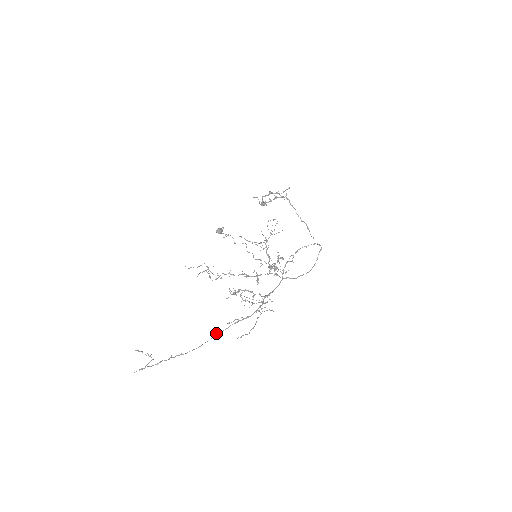
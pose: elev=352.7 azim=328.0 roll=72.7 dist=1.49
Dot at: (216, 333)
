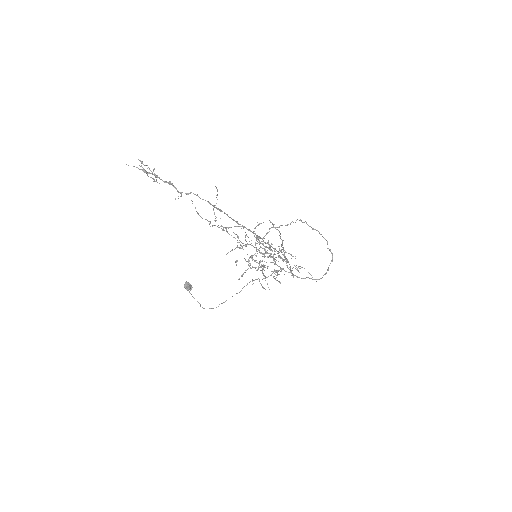
Dot at: (236, 221)
